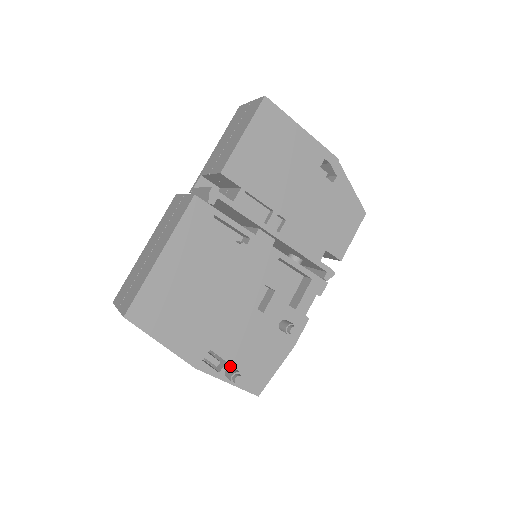
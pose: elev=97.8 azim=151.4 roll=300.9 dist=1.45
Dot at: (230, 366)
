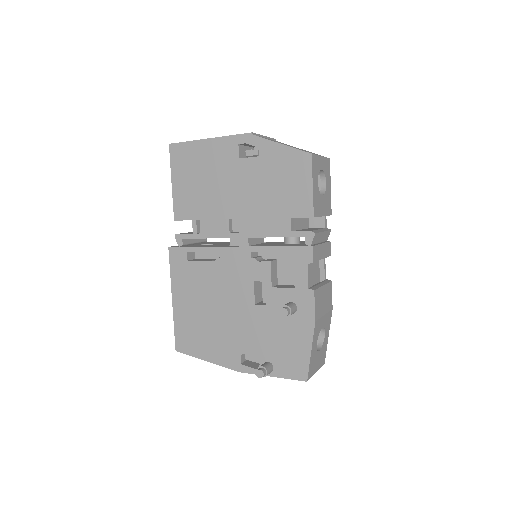
Dot at: (265, 362)
